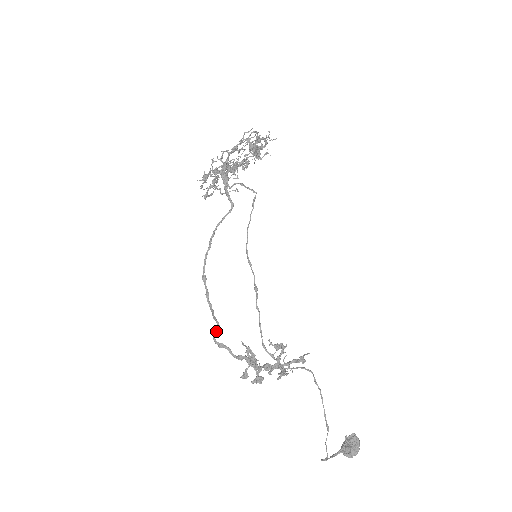
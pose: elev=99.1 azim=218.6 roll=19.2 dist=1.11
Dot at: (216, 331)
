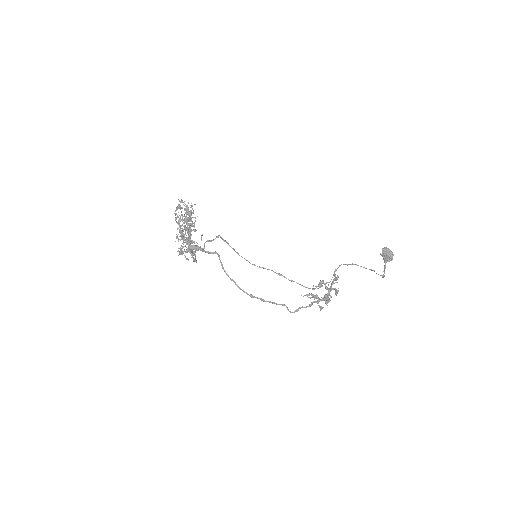
Dot at: (288, 309)
